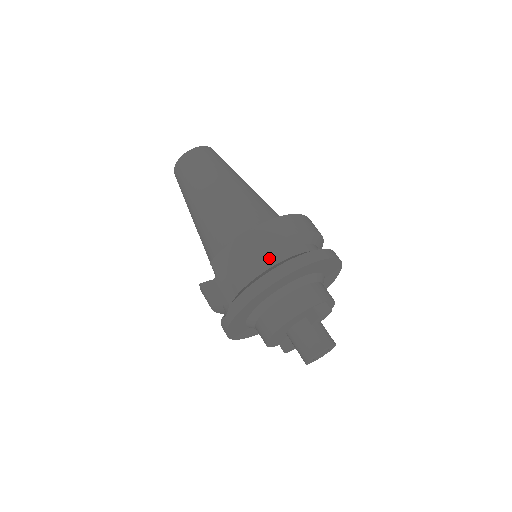
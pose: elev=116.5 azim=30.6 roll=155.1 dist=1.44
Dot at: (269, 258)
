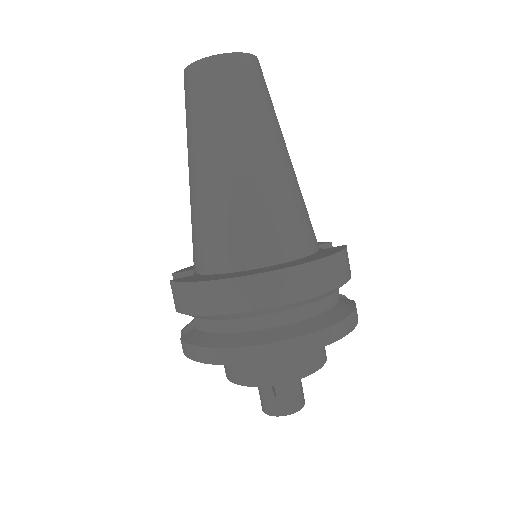
Dot at: (232, 320)
